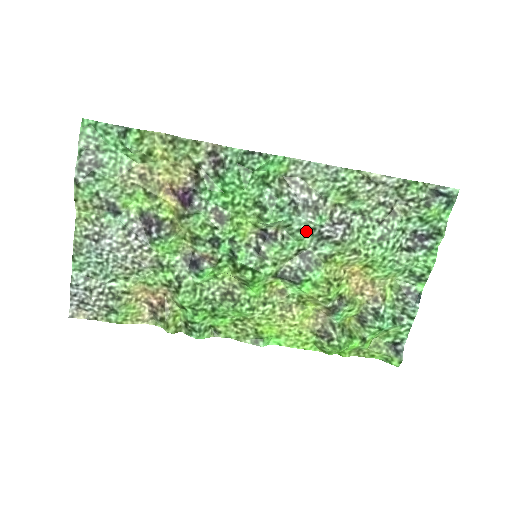
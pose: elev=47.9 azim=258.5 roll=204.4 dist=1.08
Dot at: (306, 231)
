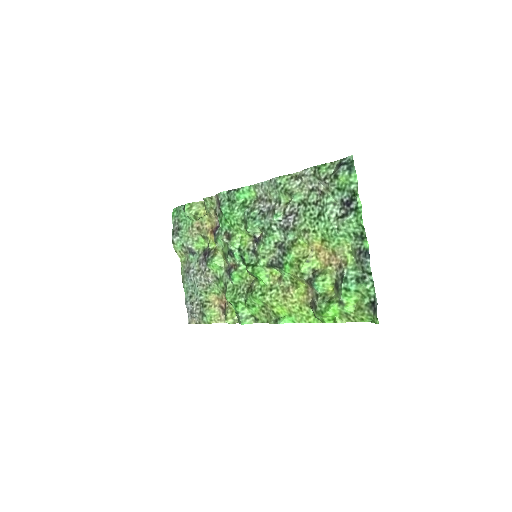
Dot at: (271, 228)
